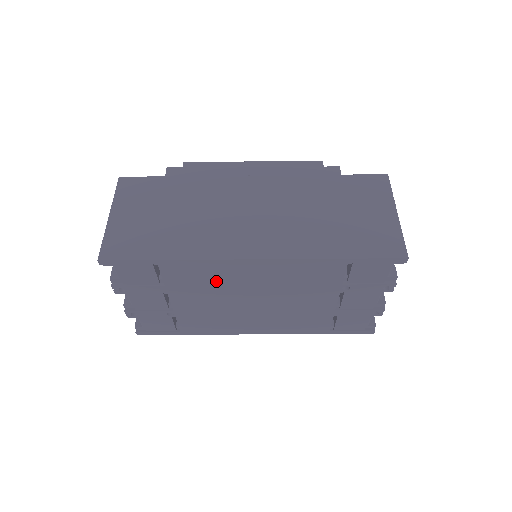
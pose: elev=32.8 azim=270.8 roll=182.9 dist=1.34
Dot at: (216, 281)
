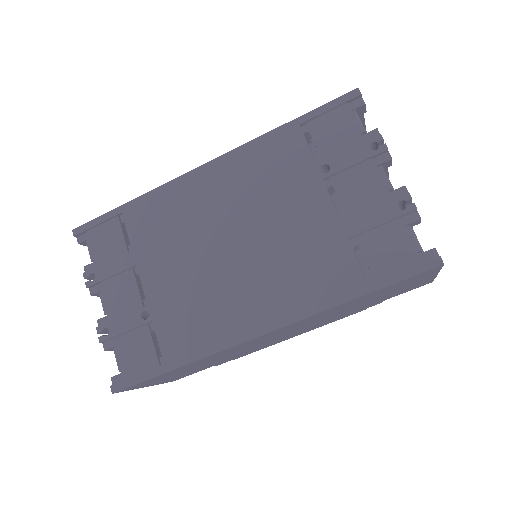
Dot at: (180, 219)
